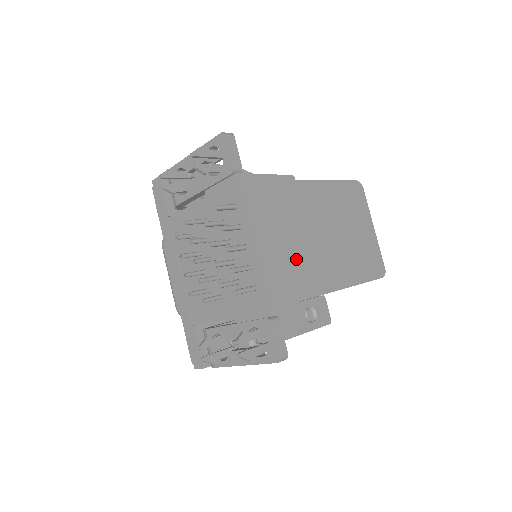
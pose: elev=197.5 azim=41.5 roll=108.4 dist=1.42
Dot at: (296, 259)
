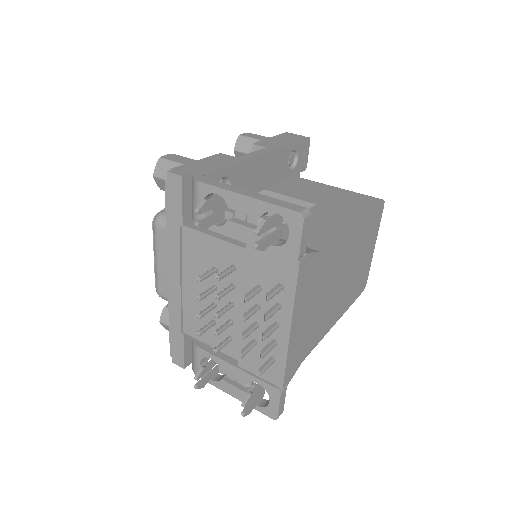
Dot at: (314, 321)
